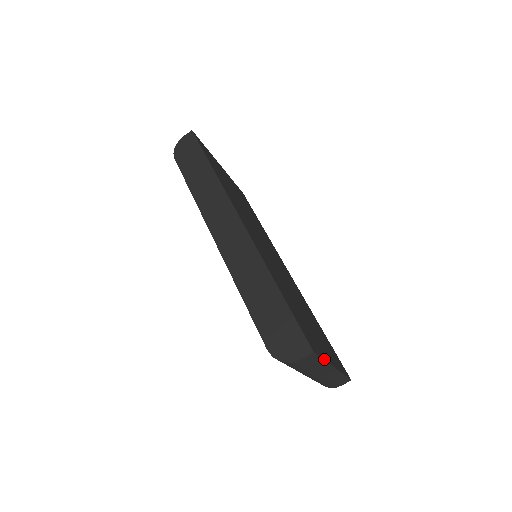
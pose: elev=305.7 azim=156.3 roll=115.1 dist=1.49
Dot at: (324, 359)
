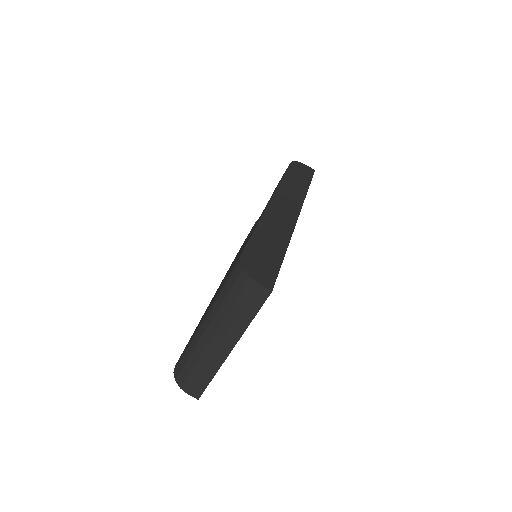
Dot at: occluded
